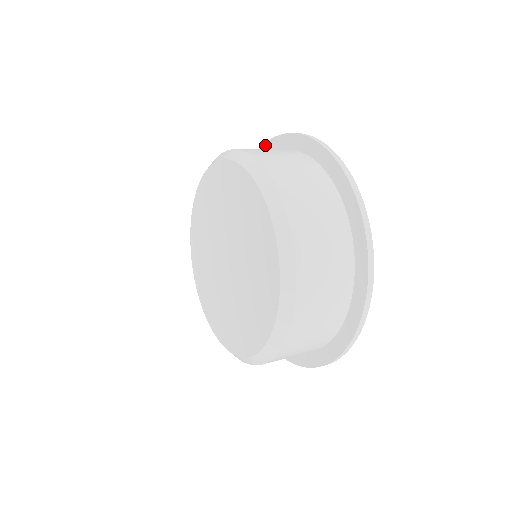
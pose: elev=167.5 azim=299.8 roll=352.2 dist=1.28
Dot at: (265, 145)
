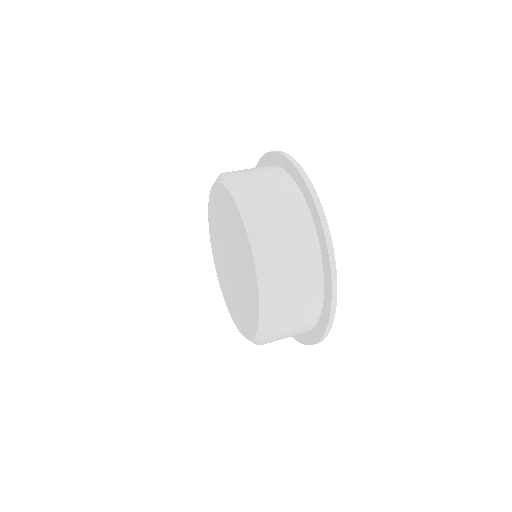
Dot at: (276, 154)
